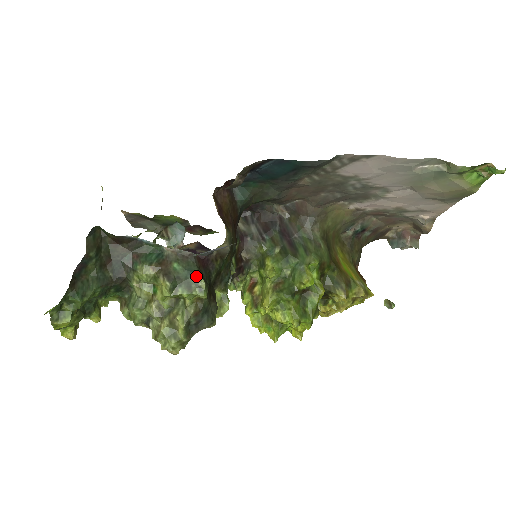
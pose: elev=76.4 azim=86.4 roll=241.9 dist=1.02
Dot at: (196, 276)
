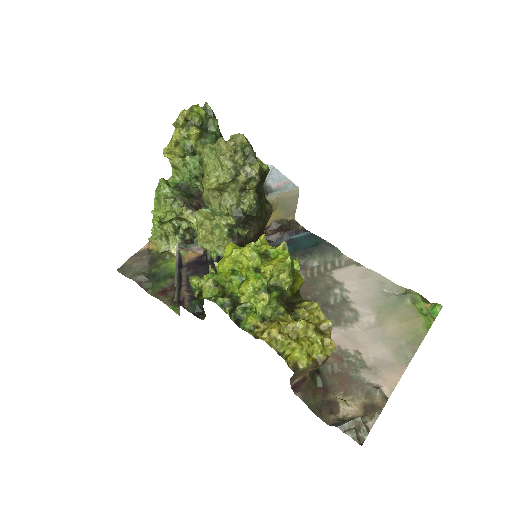
Dot at: occluded
